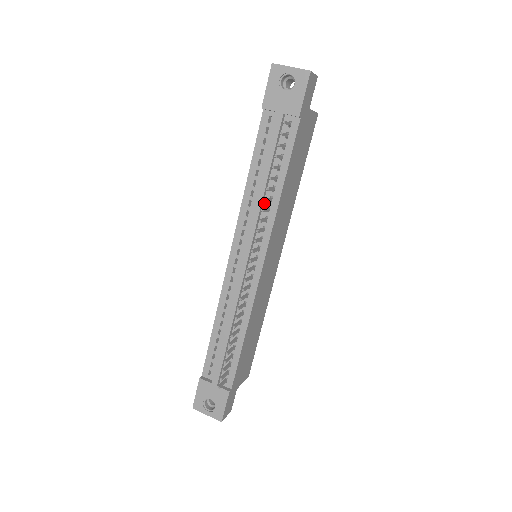
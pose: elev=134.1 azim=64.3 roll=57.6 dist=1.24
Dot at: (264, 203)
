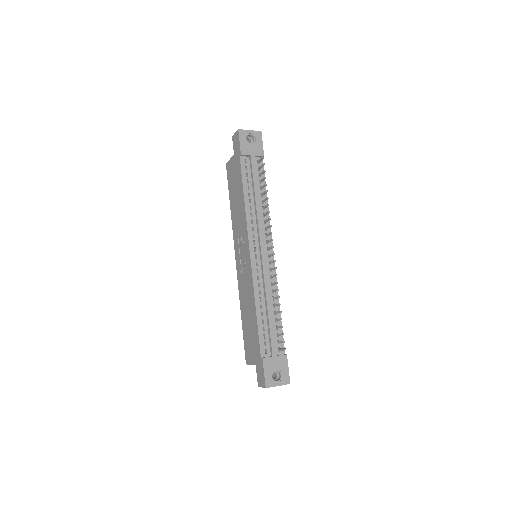
Dot at: (260, 212)
